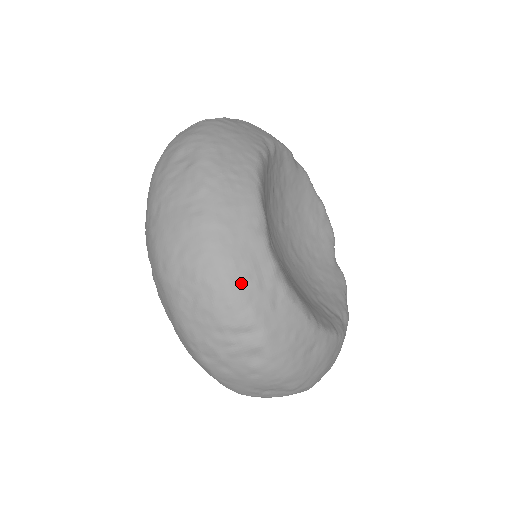
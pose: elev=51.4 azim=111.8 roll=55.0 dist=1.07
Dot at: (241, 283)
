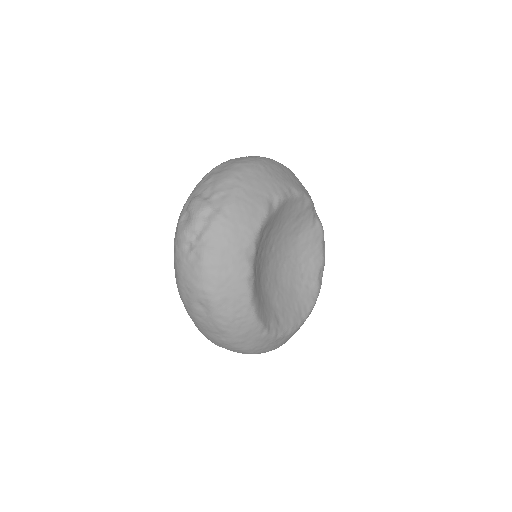
Dot at: (258, 351)
